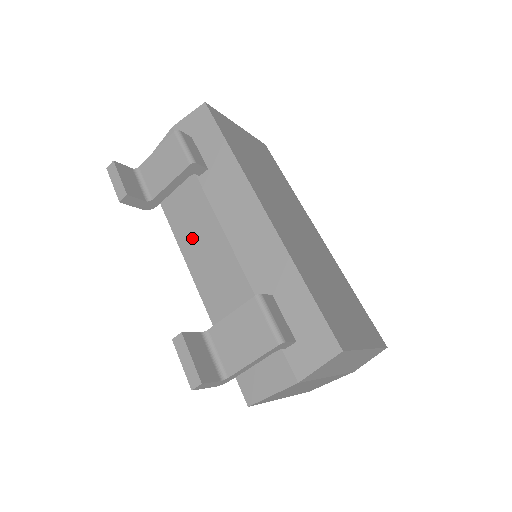
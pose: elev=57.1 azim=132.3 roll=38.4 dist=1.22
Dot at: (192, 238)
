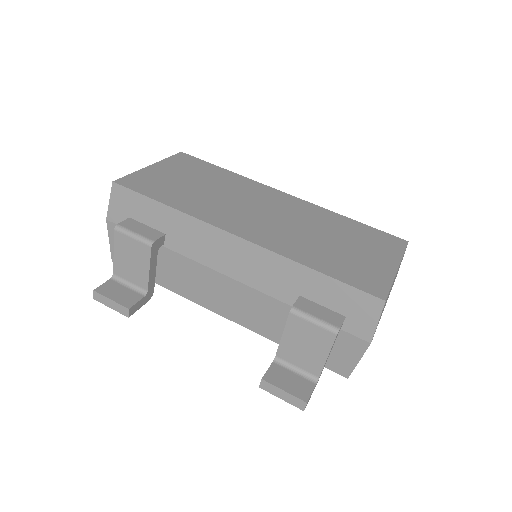
Dot at: (202, 292)
